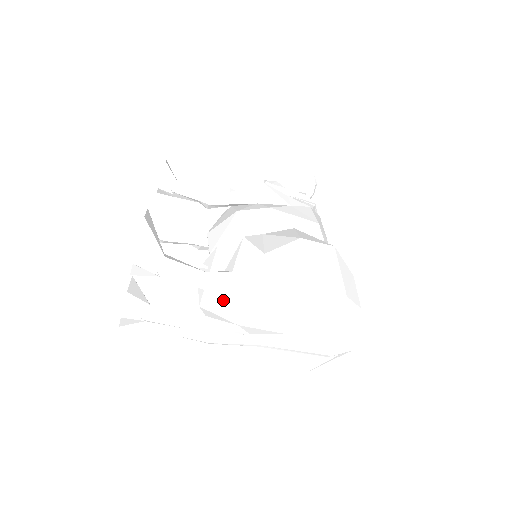
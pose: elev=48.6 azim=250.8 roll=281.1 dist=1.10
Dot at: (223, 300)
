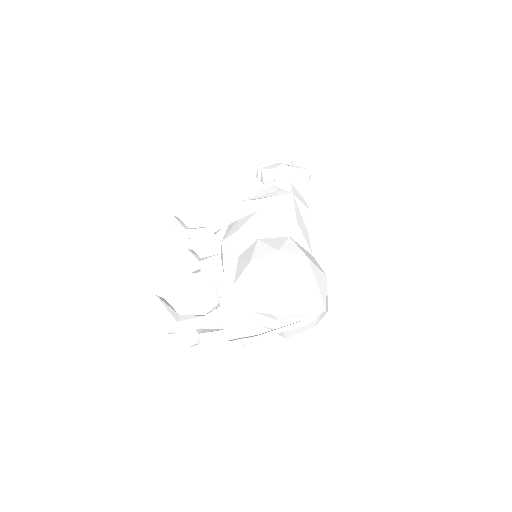
Dot at: (230, 318)
